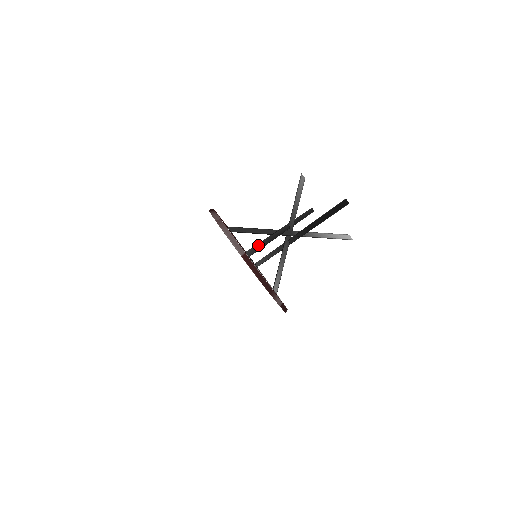
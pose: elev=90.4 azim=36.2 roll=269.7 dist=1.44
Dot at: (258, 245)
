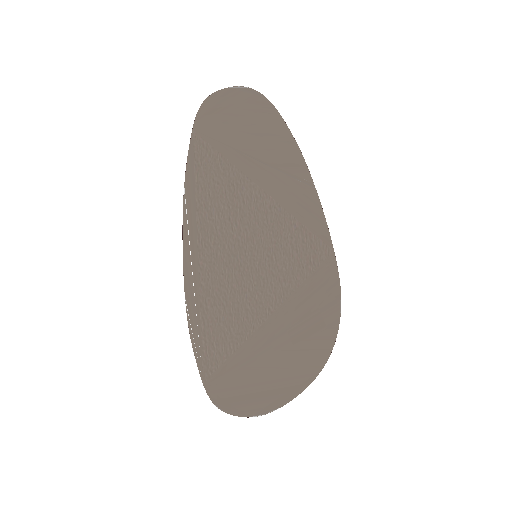
Dot at: occluded
